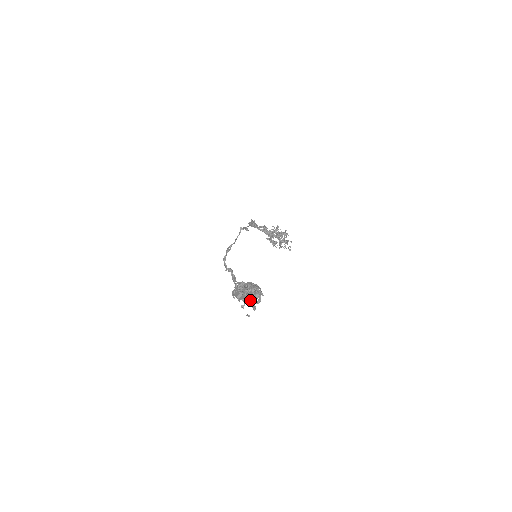
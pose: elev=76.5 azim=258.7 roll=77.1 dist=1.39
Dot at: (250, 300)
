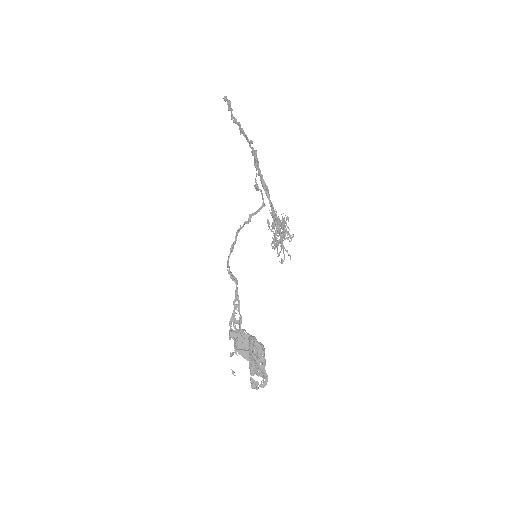
Dot at: (246, 357)
